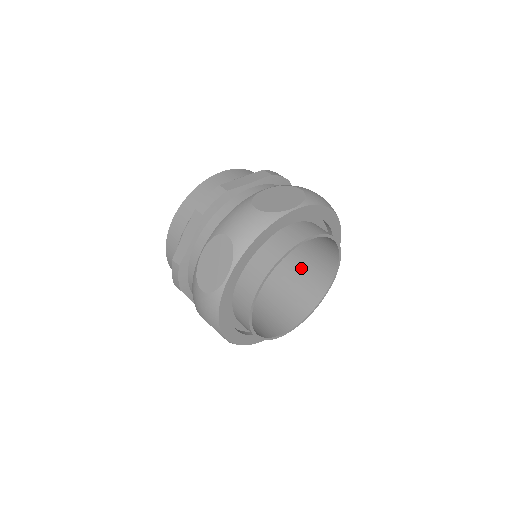
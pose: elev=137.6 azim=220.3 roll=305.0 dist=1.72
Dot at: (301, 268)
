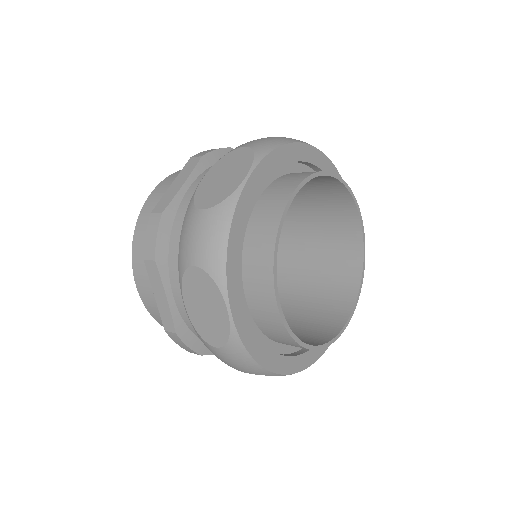
Dot at: (316, 230)
